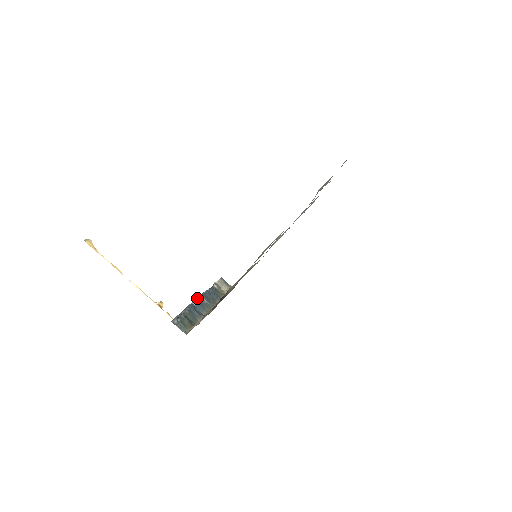
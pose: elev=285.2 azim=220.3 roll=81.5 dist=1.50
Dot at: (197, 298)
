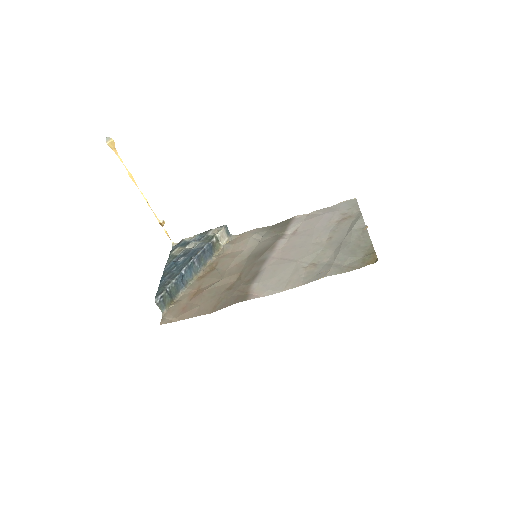
Dot at: (189, 263)
